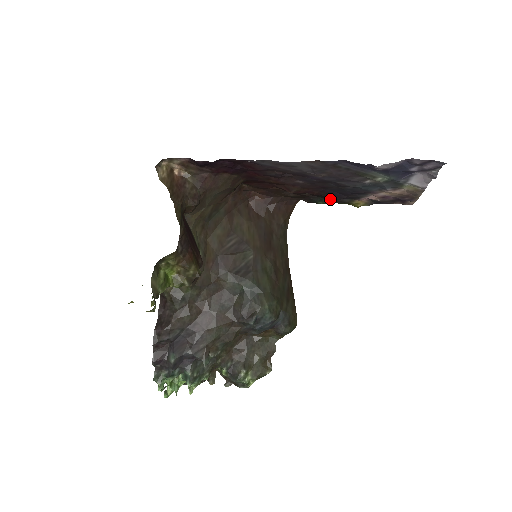
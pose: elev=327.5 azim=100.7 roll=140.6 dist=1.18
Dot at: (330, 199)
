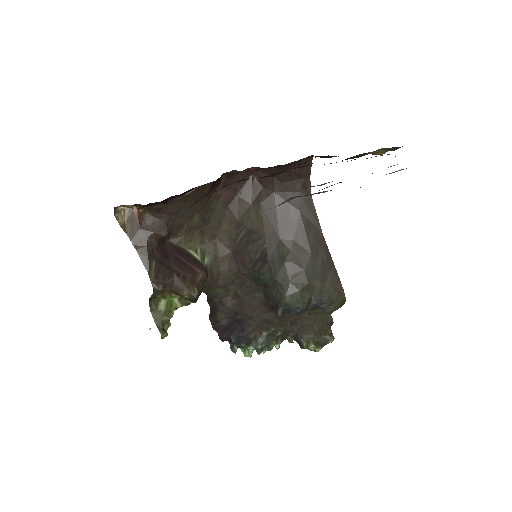
Dot at: occluded
